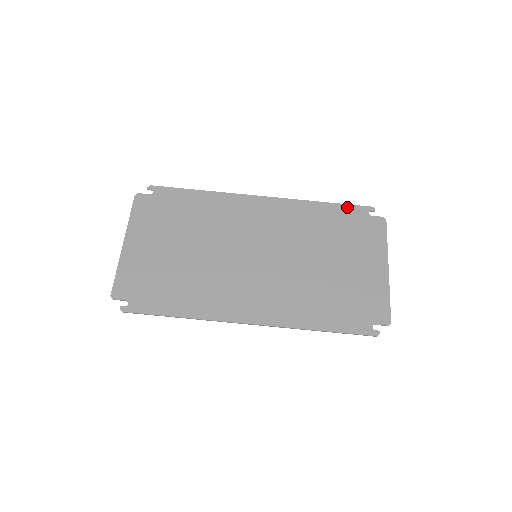
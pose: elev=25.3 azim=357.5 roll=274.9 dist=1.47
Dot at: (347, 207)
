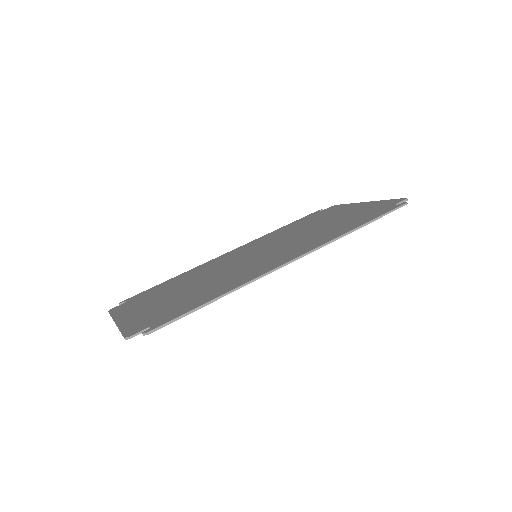
Dot at: (301, 219)
